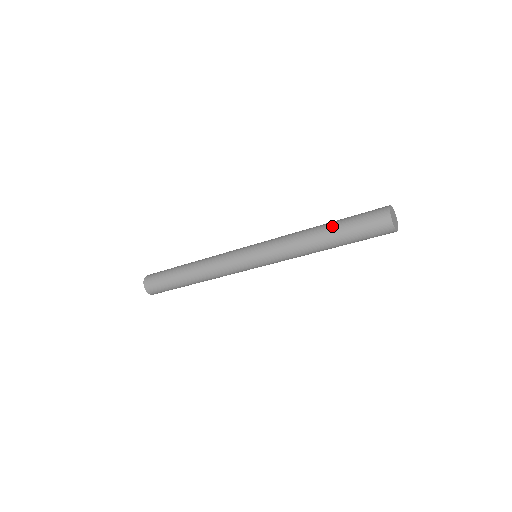
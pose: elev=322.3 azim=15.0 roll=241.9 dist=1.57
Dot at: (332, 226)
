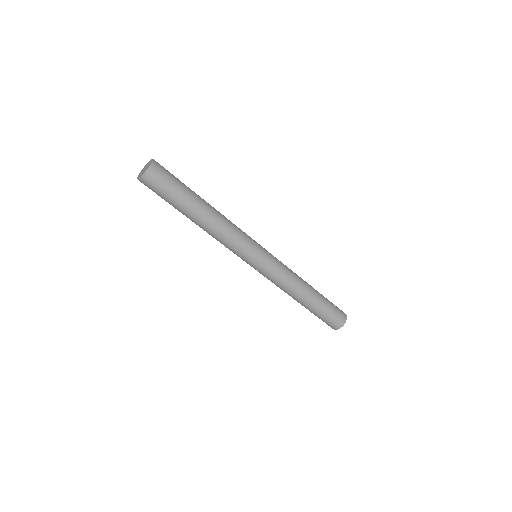
Dot at: occluded
